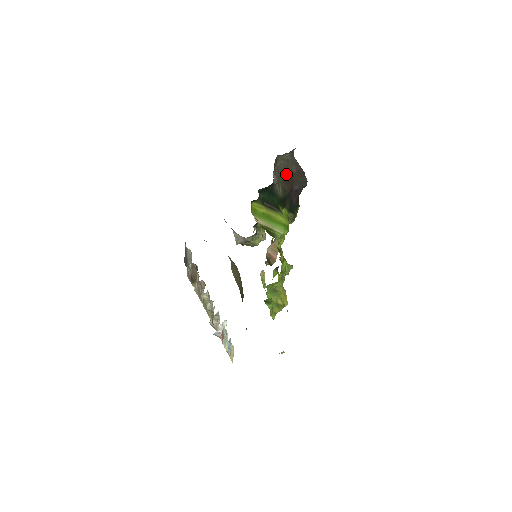
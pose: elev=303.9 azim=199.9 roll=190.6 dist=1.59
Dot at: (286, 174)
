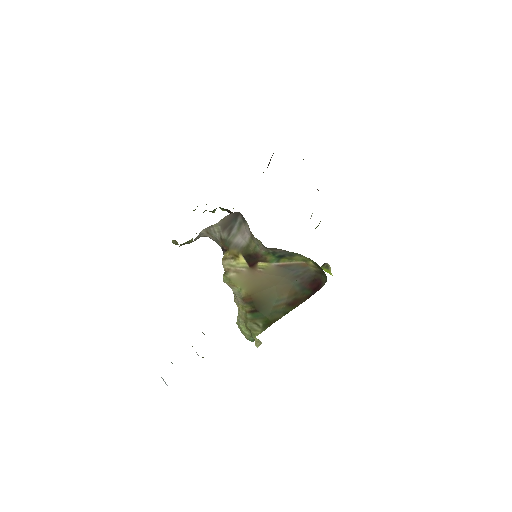
Dot at: (267, 167)
